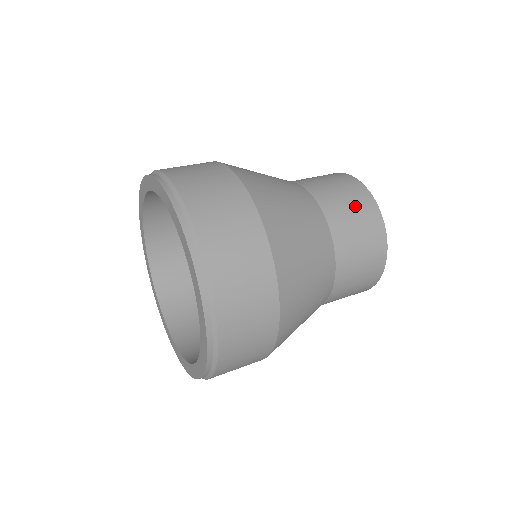
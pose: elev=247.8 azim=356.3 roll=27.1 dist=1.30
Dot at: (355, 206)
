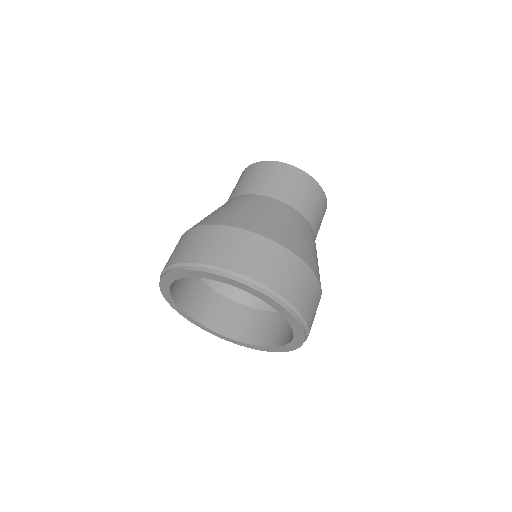
Dot at: (270, 175)
